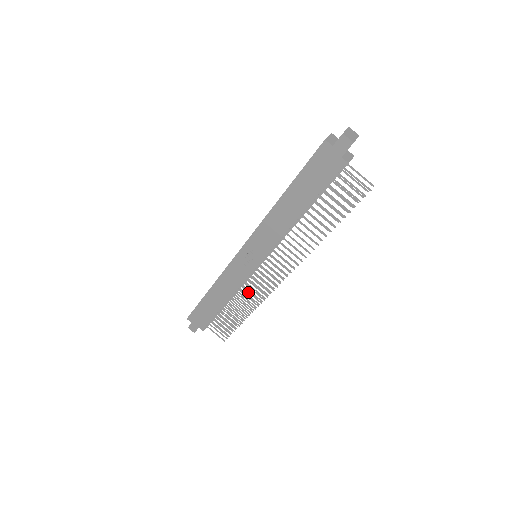
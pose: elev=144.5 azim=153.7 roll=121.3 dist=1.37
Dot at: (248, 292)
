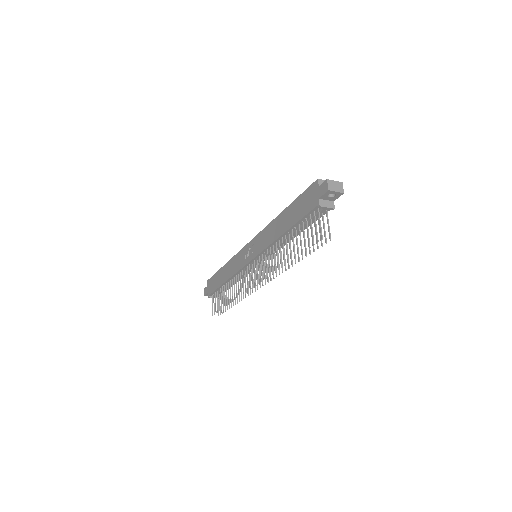
Dot at: (238, 282)
